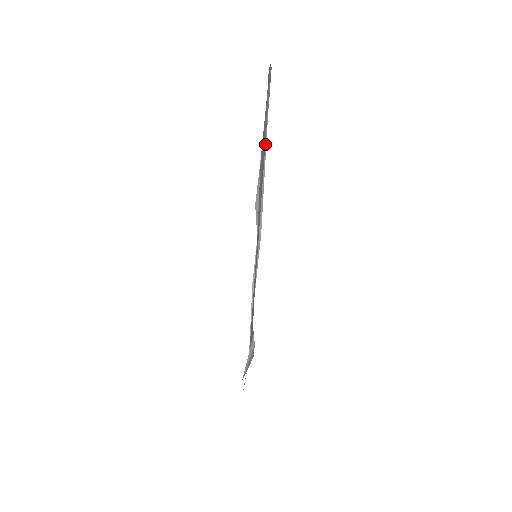
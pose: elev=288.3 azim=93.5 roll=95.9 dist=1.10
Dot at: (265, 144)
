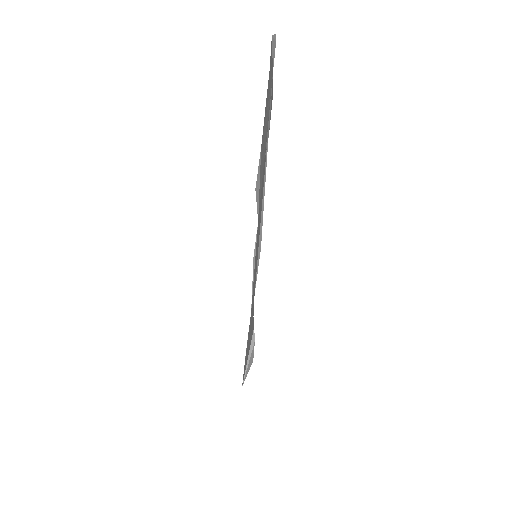
Dot at: (265, 166)
